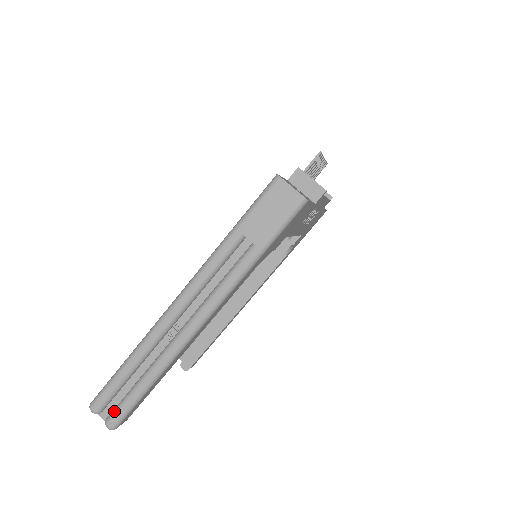
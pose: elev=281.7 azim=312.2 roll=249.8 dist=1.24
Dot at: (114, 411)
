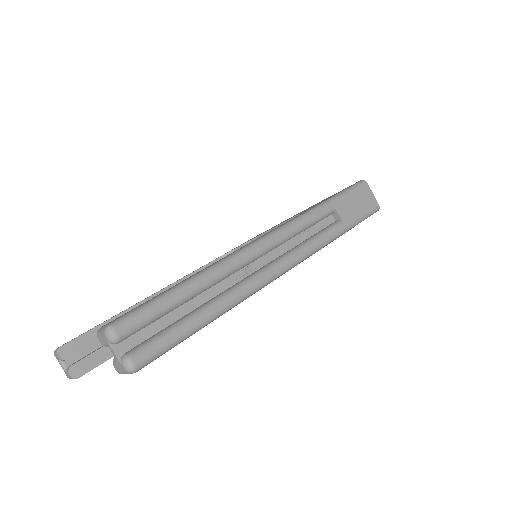
Dot at: (148, 343)
